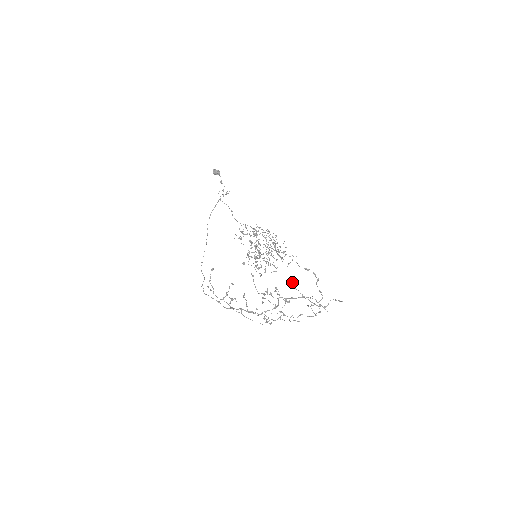
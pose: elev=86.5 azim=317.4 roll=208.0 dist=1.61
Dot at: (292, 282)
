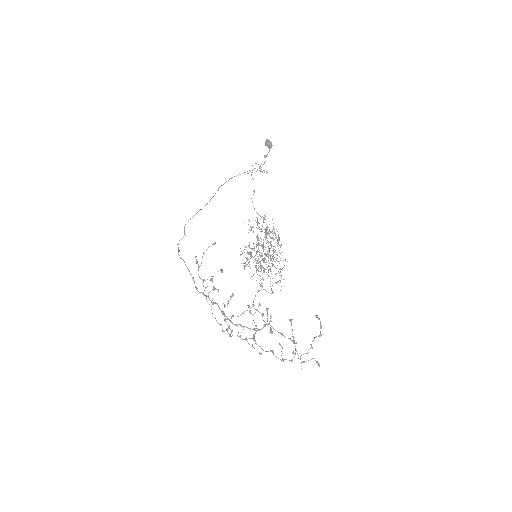
Dot at: occluded
